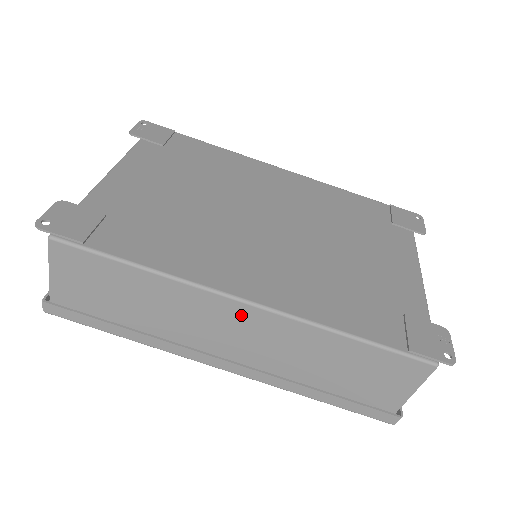
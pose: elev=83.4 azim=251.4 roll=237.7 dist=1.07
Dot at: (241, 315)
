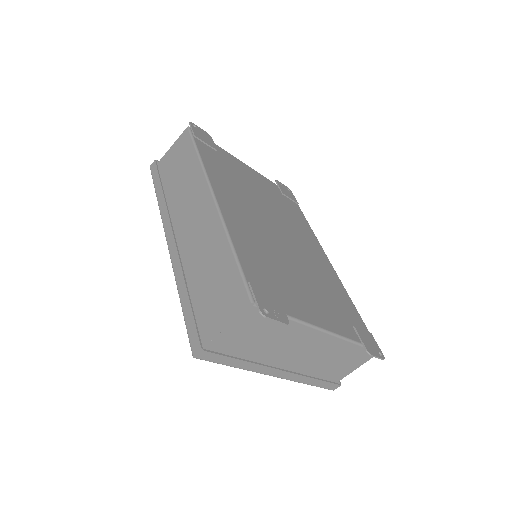
Dot at: (205, 205)
